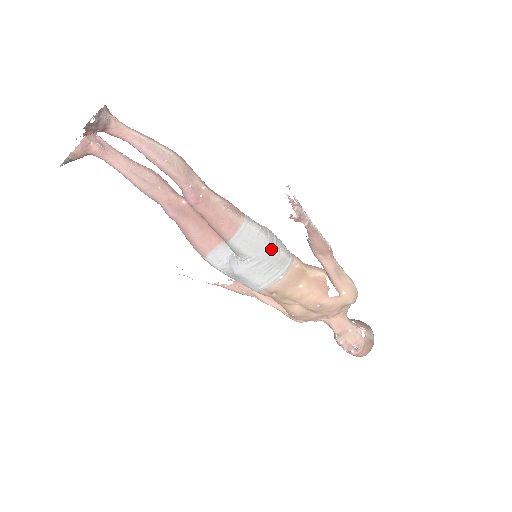
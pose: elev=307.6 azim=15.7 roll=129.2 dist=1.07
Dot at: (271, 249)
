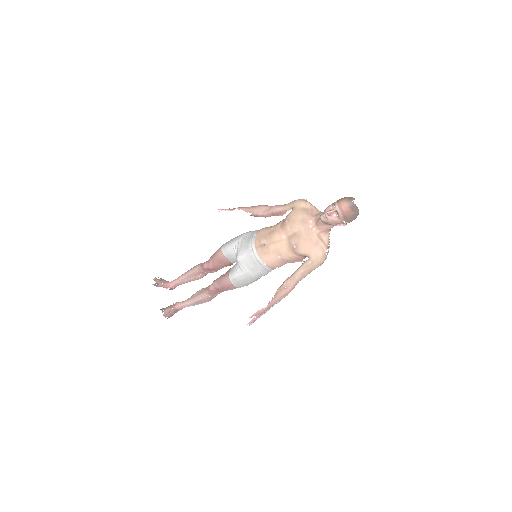
Dot at: occluded
